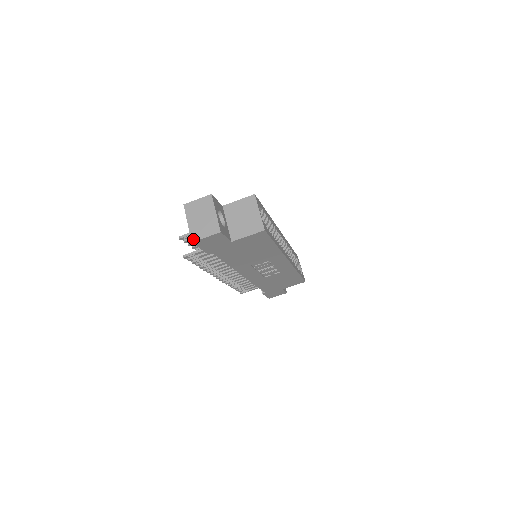
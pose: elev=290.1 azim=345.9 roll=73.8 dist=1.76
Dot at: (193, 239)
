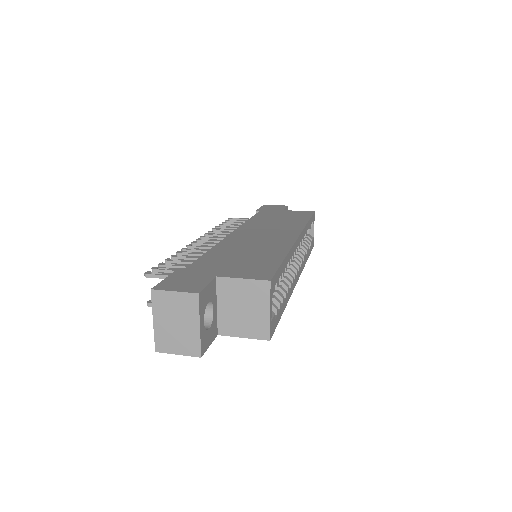
Dot at: (158, 349)
